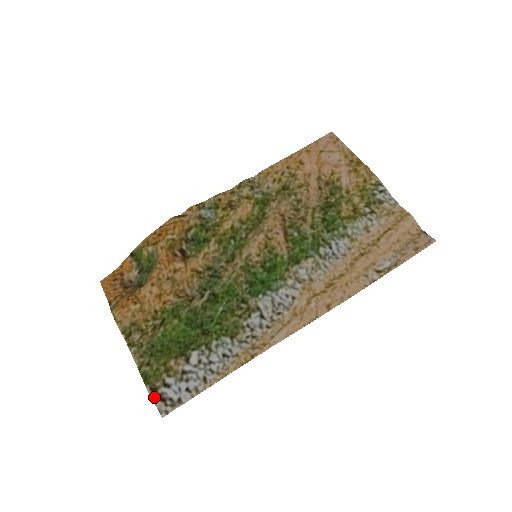
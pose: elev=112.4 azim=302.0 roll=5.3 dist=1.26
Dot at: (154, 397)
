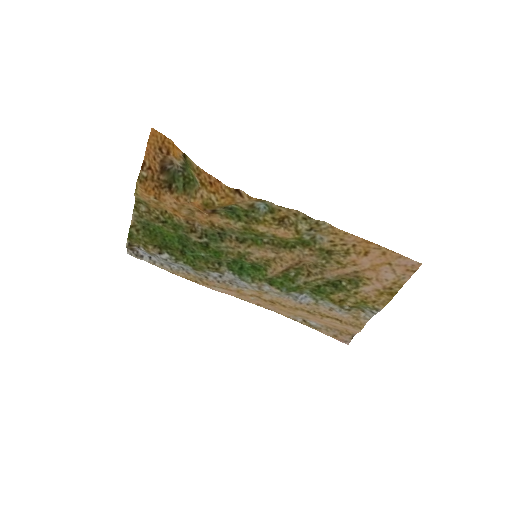
Dot at: (128, 248)
